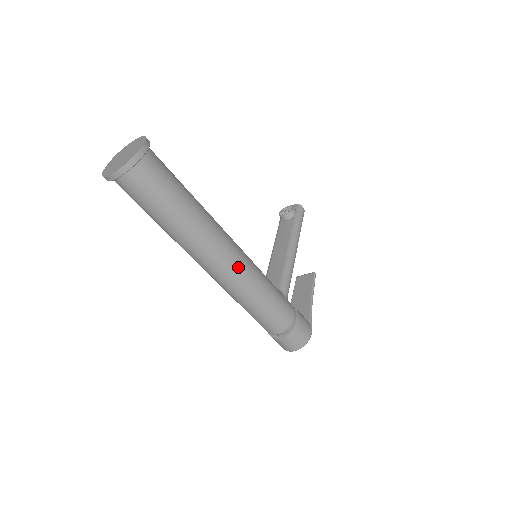
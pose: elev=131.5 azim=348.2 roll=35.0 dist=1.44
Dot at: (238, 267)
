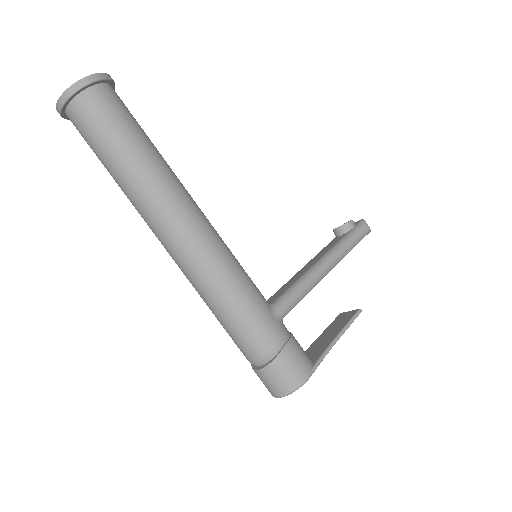
Dot at: (195, 246)
